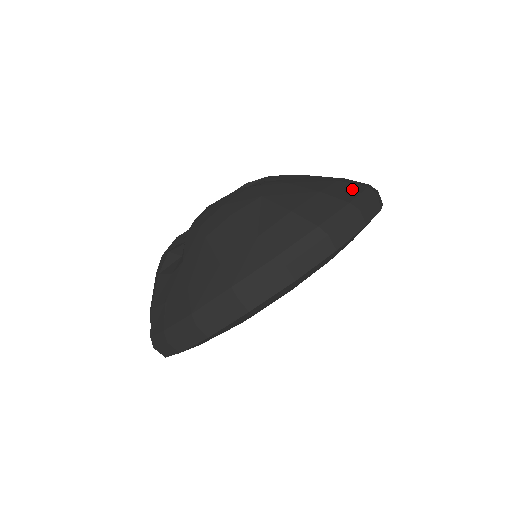
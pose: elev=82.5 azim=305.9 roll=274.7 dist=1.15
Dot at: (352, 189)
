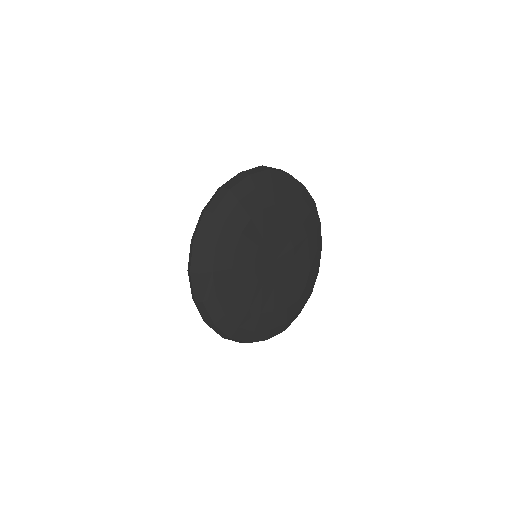
Dot at: occluded
